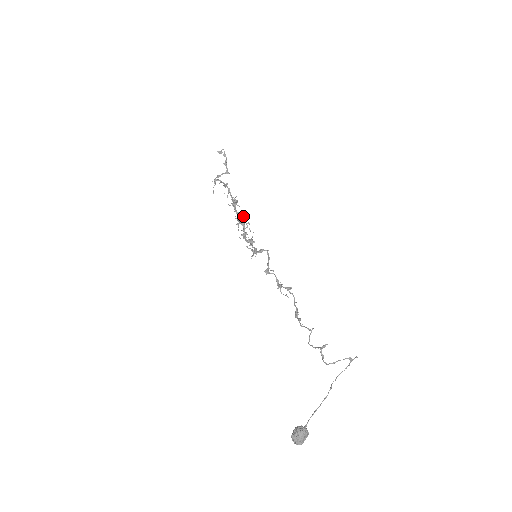
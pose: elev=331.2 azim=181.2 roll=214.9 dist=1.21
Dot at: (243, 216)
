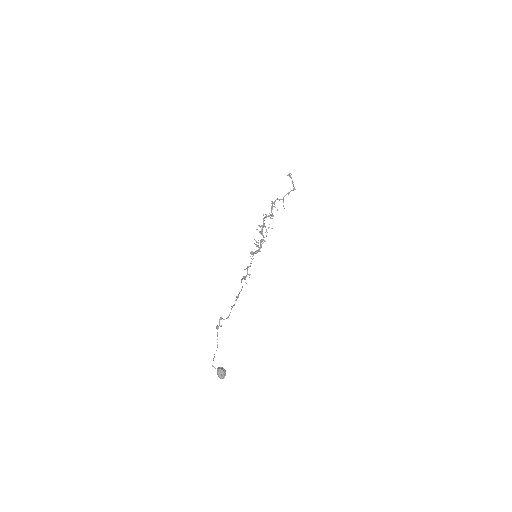
Dot at: (262, 227)
